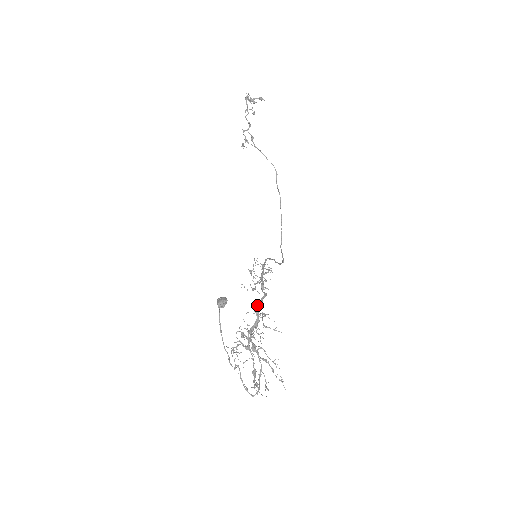
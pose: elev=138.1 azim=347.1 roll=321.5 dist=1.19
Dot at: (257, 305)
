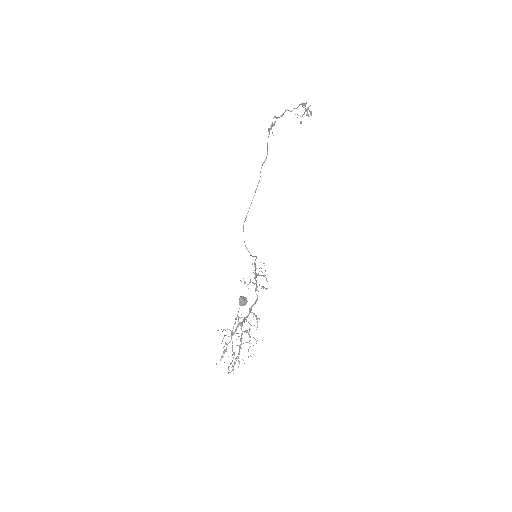
Dot at: (253, 305)
